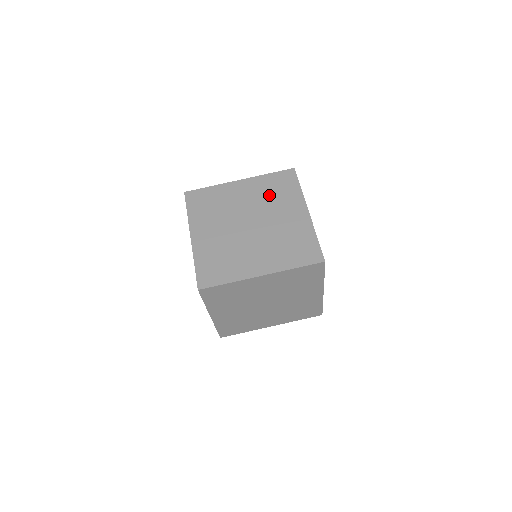
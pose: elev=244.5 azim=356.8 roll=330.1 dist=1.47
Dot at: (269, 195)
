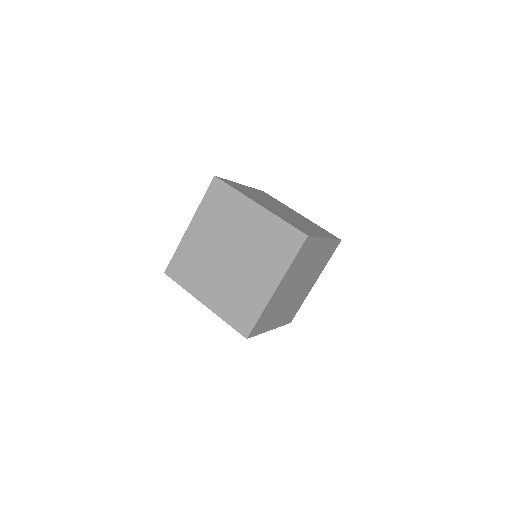
Dot at: (270, 199)
